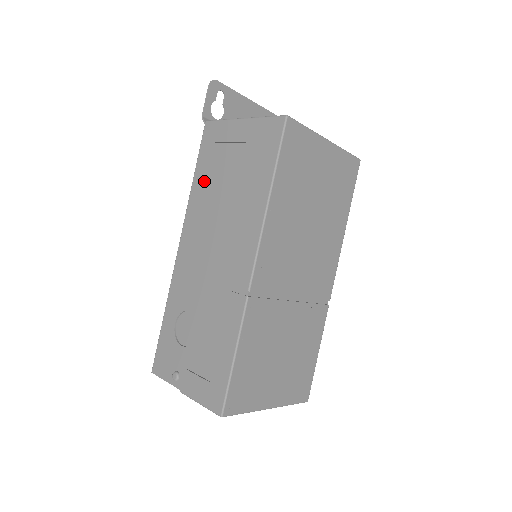
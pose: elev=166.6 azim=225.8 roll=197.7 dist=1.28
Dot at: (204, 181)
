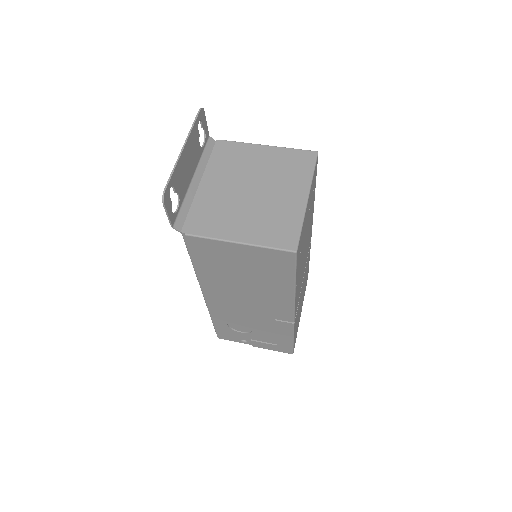
Dot at: (210, 270)
